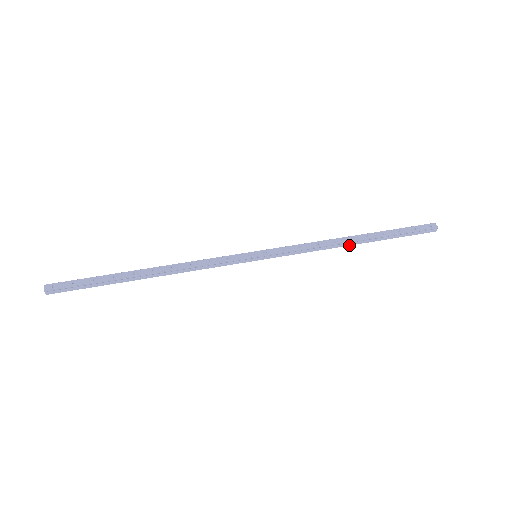
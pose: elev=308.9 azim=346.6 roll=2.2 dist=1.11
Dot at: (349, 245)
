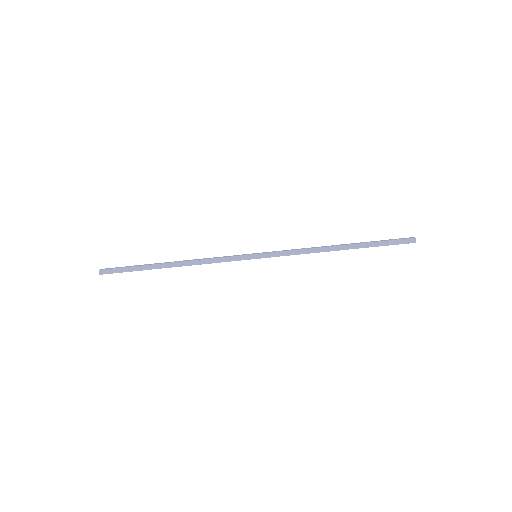
Dot at: (335, 250)
